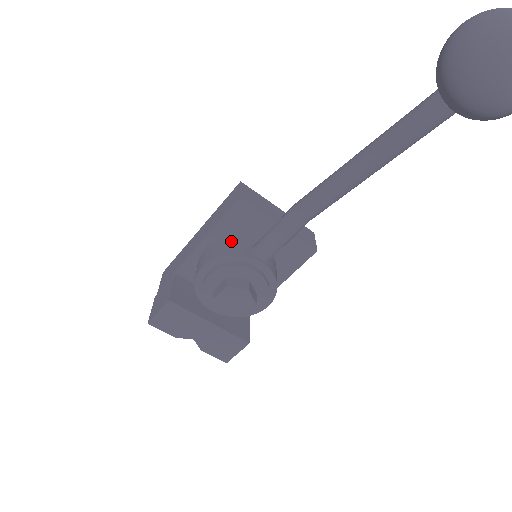
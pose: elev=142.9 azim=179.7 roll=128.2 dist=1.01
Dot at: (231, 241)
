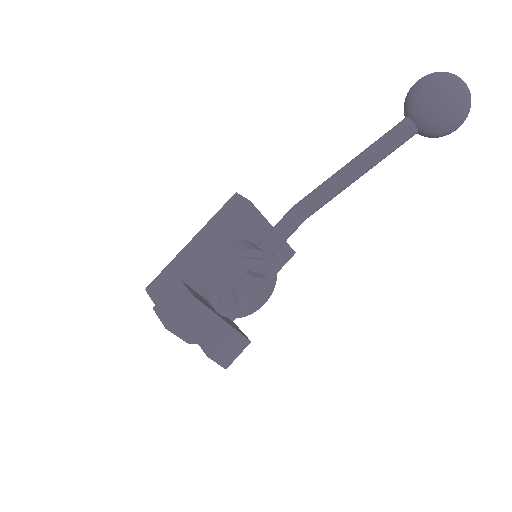
Dot at: (238, 241)
